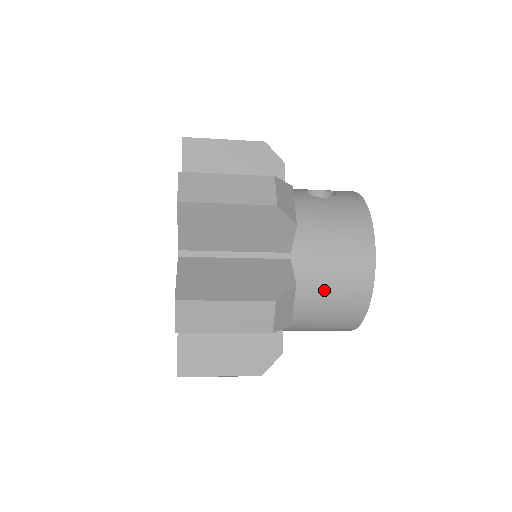
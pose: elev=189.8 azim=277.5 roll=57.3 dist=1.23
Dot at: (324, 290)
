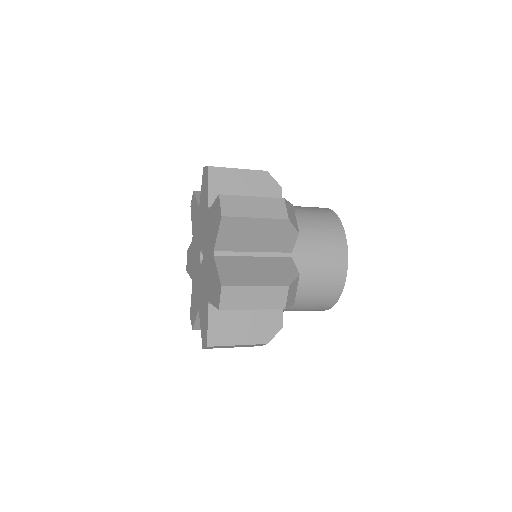
Dot at: (312, 229)
